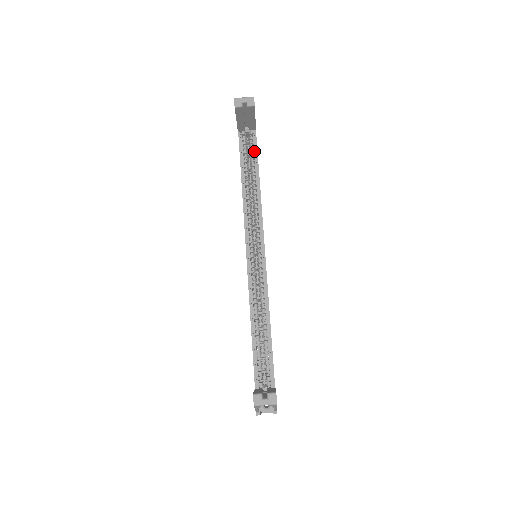
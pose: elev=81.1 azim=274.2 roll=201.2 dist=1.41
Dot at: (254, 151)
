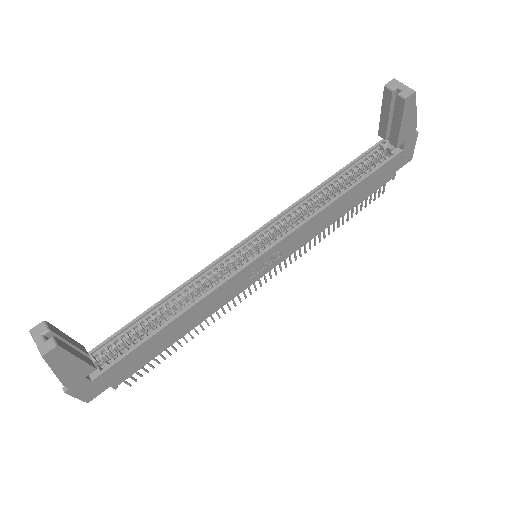
Dot at: (373, 169)
